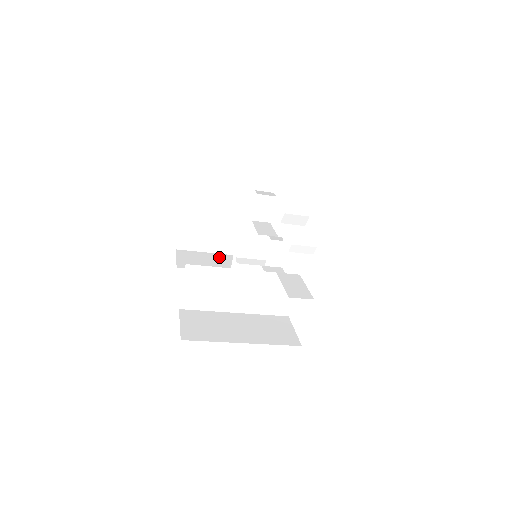
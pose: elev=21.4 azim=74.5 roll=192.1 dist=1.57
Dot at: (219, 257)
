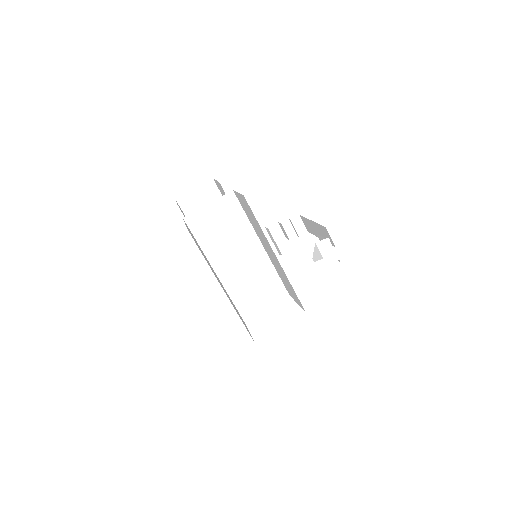
Dot at: occluded
